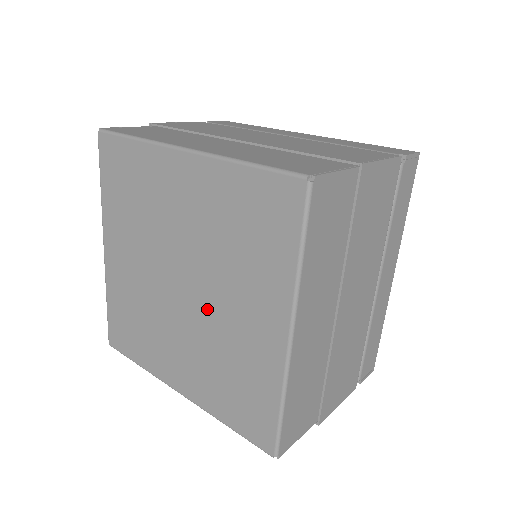
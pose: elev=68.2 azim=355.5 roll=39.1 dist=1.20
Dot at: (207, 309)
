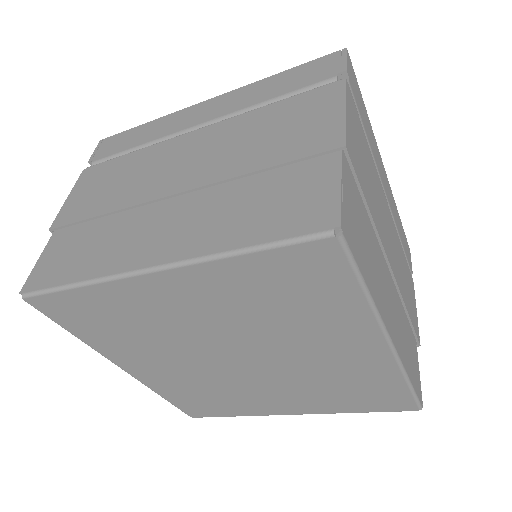
Dot at: (245, 379)
